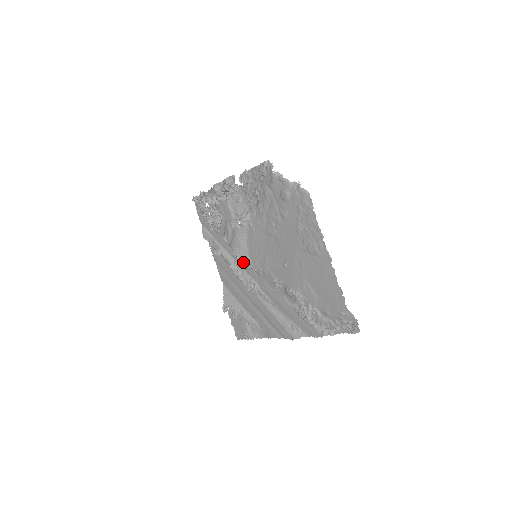
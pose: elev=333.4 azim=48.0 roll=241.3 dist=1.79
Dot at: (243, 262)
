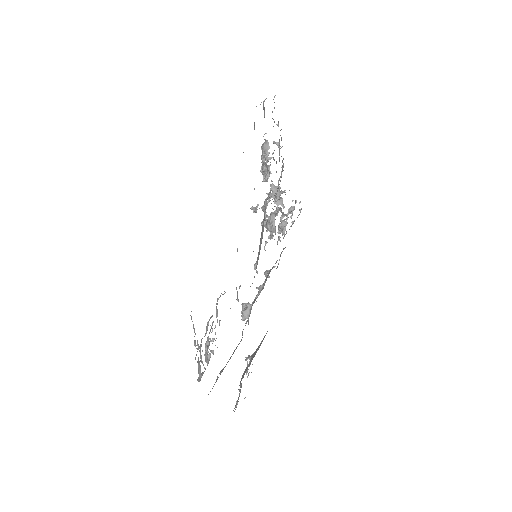
Dot at: (257, 273)
